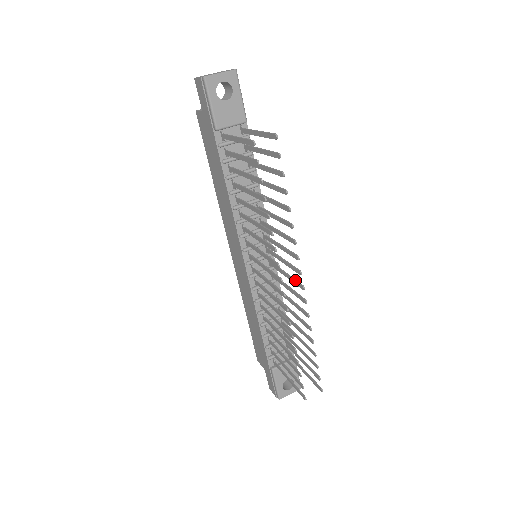
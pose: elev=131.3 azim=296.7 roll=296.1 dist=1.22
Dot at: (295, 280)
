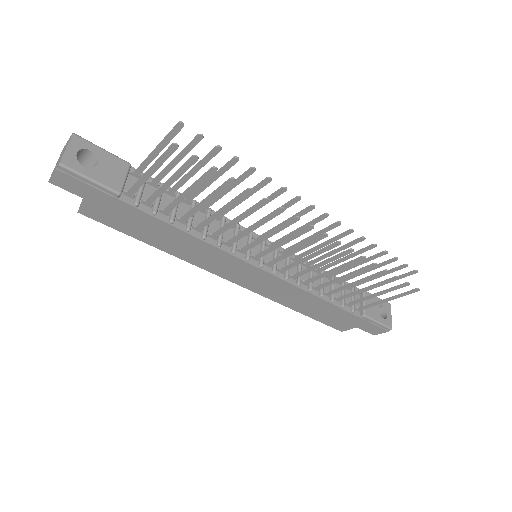
Dot at: (312, 221)
